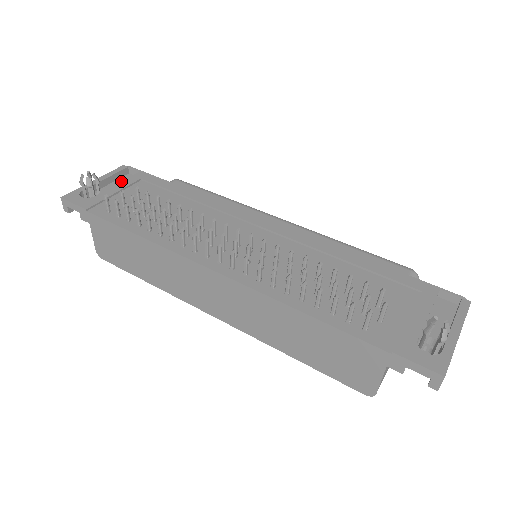
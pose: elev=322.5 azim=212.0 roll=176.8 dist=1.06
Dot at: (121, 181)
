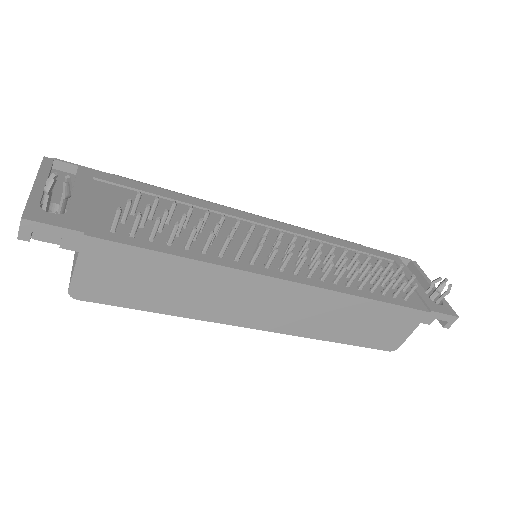
Dot at: (74, 183)
